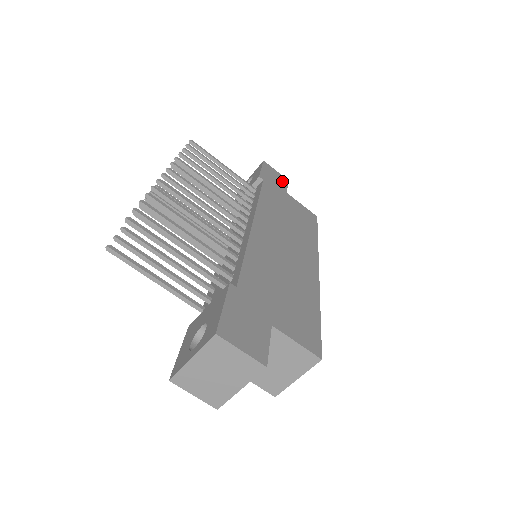
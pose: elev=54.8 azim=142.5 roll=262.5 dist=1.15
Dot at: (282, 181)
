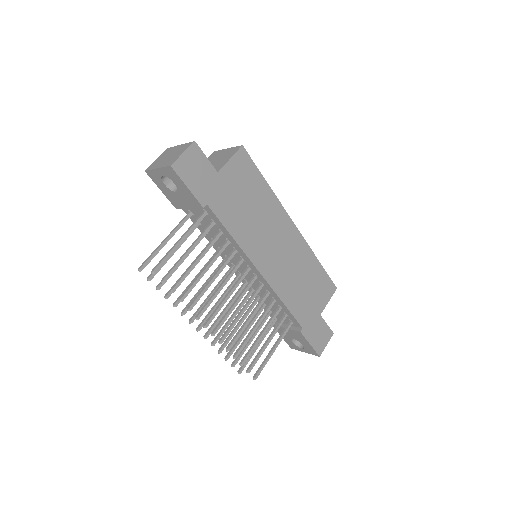
Dot at: (200, 161)
